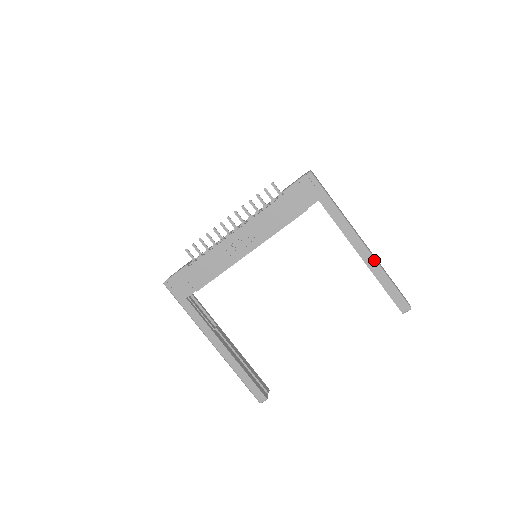
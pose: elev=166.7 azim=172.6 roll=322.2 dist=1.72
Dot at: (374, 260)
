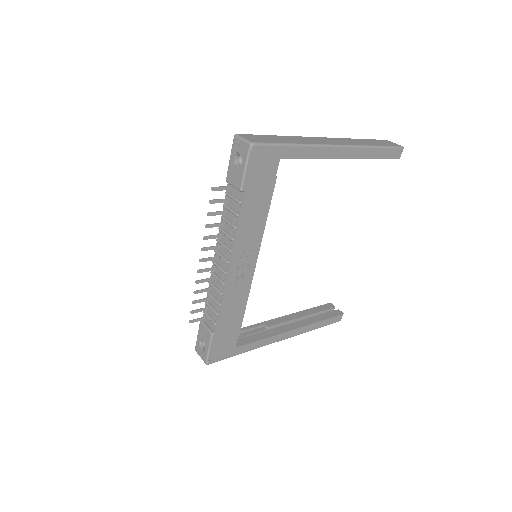
Dot at: (358, 148)
